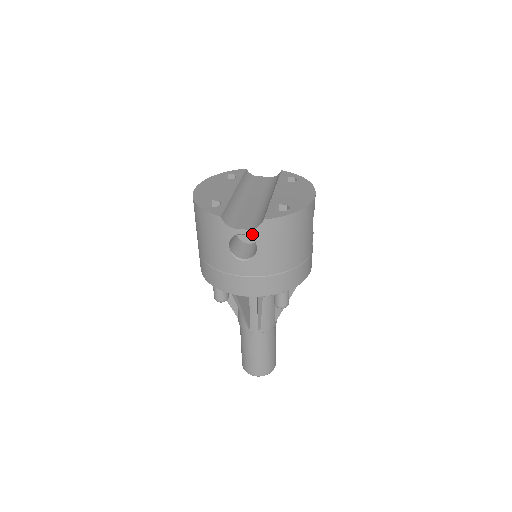
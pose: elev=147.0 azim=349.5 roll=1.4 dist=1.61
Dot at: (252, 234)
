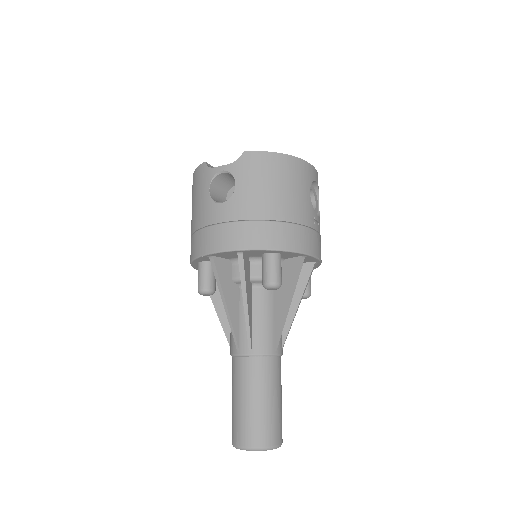
Dot at: (231, 169)
